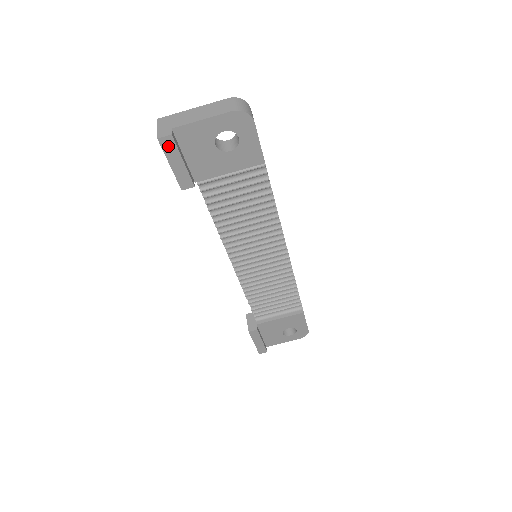
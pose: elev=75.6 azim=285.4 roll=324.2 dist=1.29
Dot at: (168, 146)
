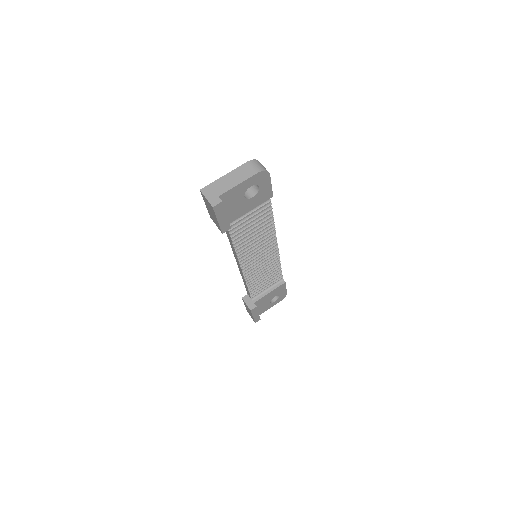
Dot at: (218, 209)
